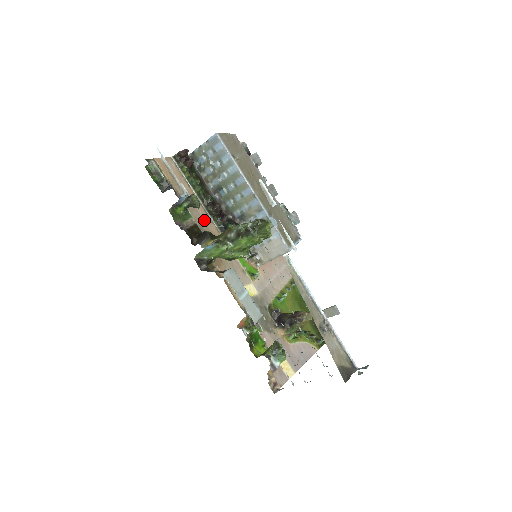
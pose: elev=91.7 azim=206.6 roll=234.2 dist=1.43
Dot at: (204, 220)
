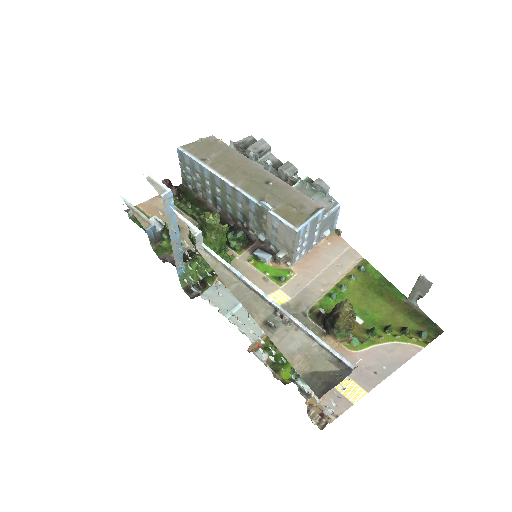
Dot at: occluded
